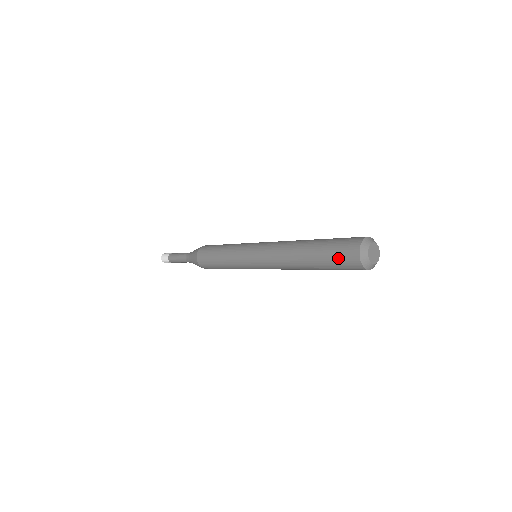
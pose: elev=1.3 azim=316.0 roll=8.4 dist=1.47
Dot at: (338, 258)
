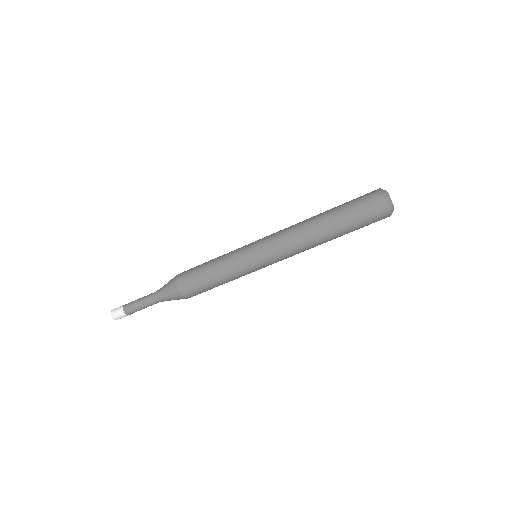
Dot at: (362, 206)
